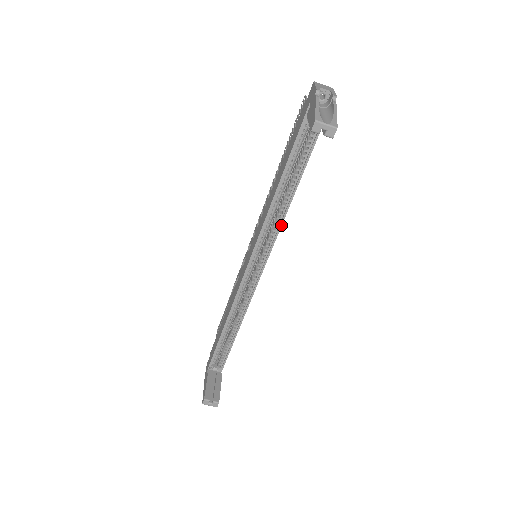
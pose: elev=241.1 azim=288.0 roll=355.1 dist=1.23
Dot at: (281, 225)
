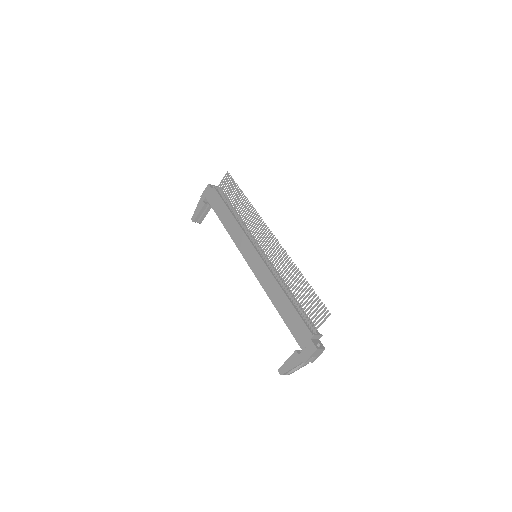
Dot at: occluded
